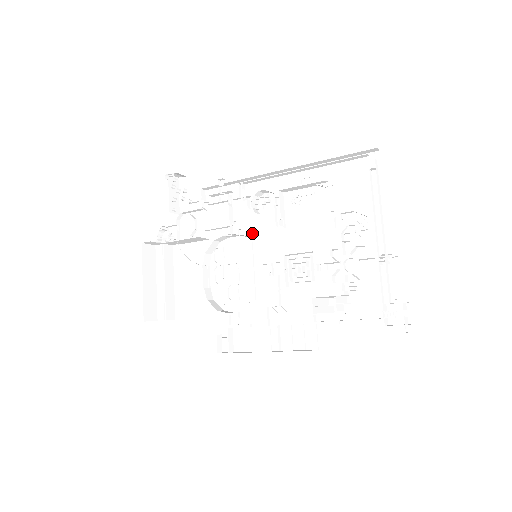
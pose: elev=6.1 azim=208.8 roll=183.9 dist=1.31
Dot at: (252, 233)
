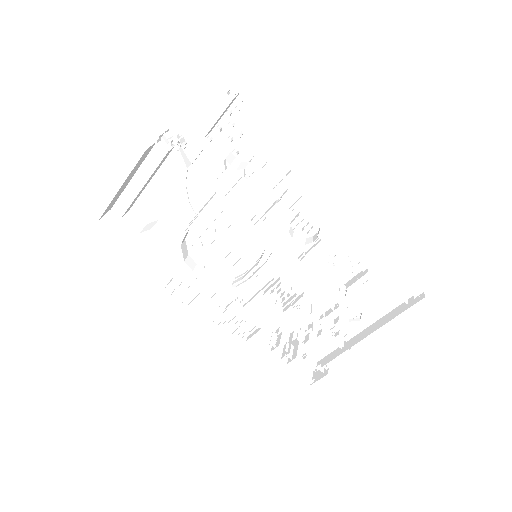
Dot at: (269, 234)
